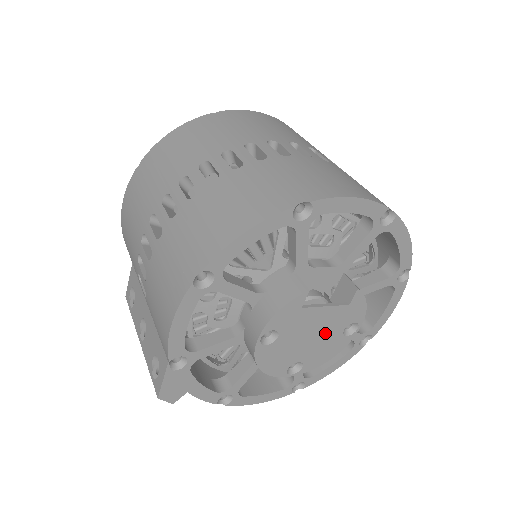
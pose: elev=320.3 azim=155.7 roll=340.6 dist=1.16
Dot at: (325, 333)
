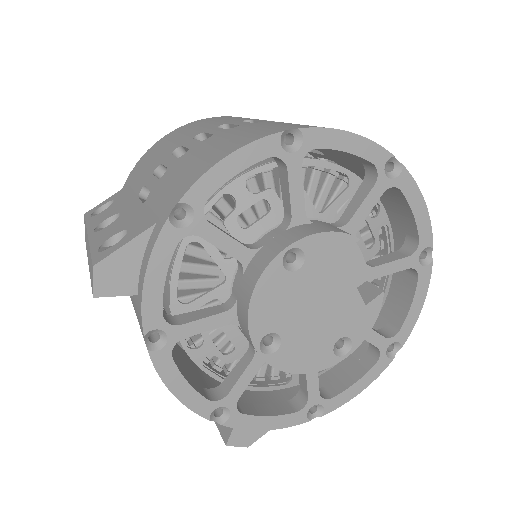
Dot at: (326, 321)
